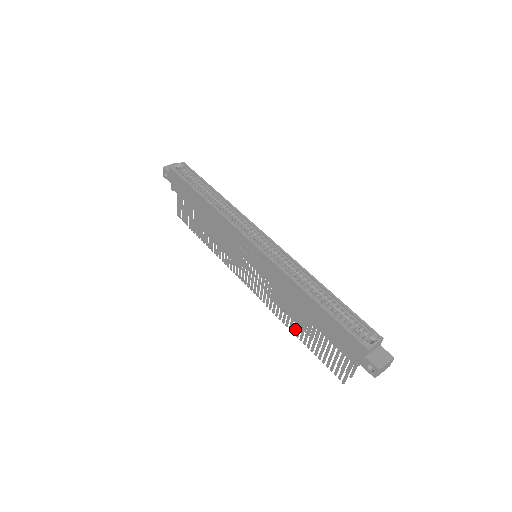
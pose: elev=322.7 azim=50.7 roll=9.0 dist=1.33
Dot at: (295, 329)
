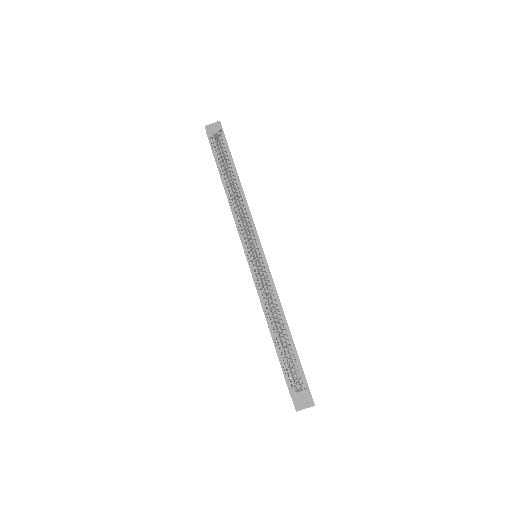
Dot at: occluded
